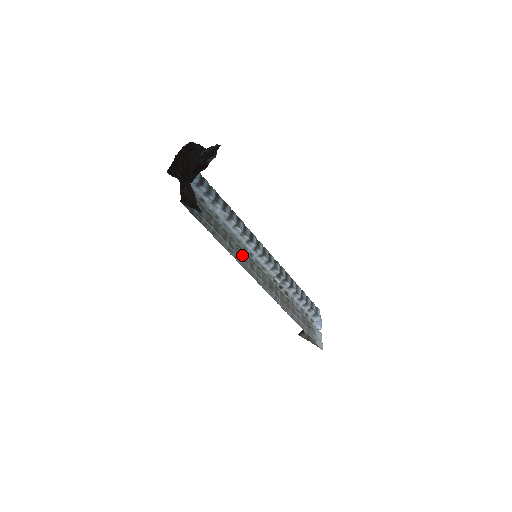
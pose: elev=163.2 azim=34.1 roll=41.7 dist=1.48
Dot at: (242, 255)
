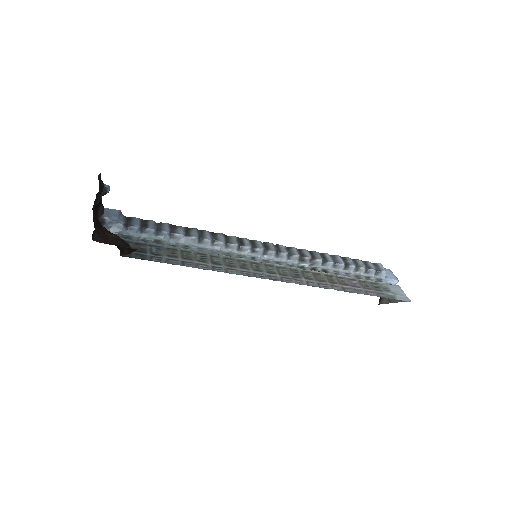
Dot at: (236, 265)
